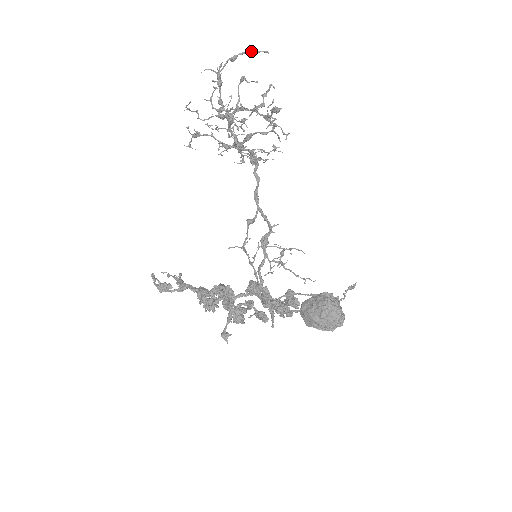
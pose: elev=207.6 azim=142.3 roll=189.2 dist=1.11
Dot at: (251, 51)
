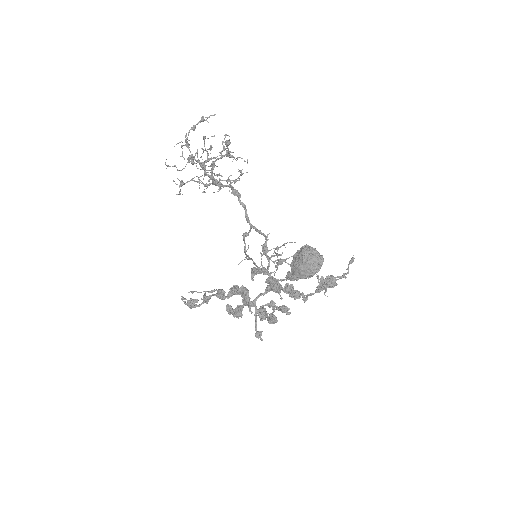
Dot at: (203, 119)
